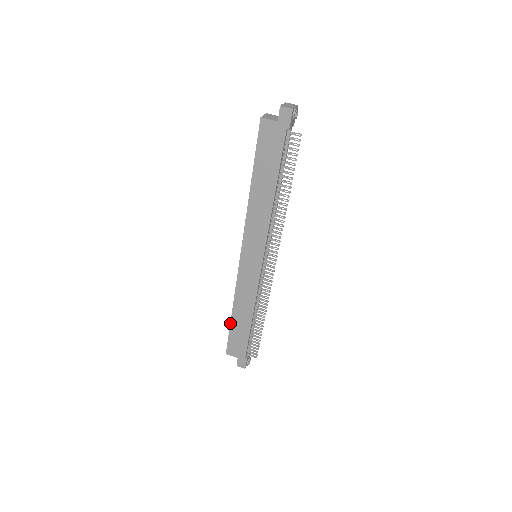
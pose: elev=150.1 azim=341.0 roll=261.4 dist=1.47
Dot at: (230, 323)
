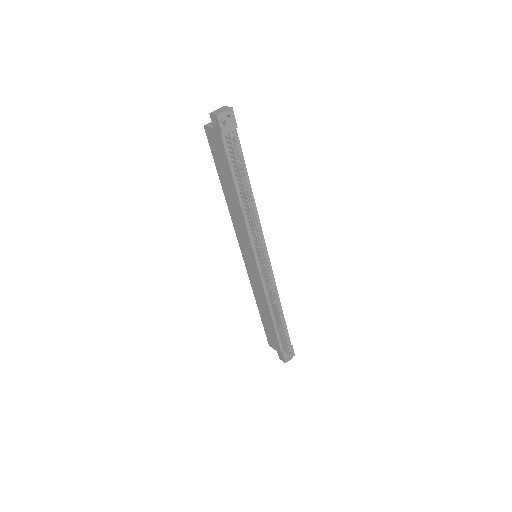
Dot at: occluded
